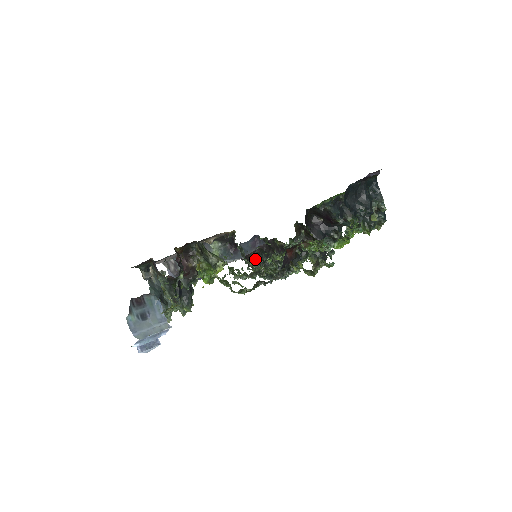
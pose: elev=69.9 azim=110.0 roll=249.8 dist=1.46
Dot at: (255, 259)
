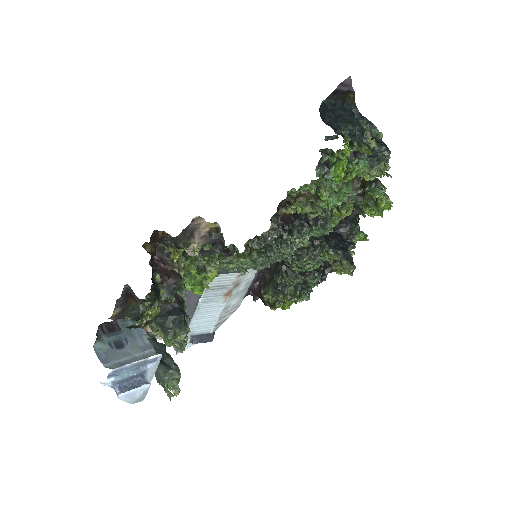
Dot at: (267, 288)
